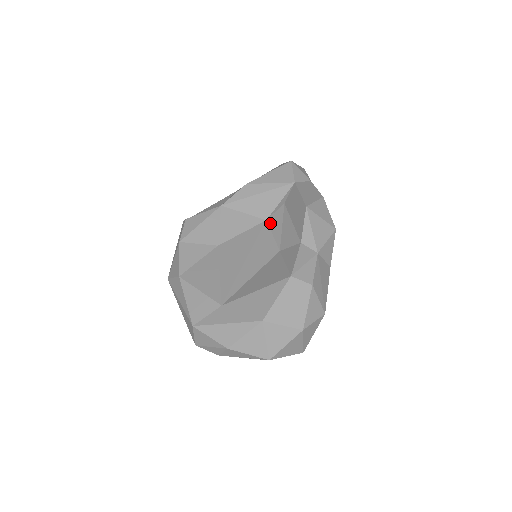
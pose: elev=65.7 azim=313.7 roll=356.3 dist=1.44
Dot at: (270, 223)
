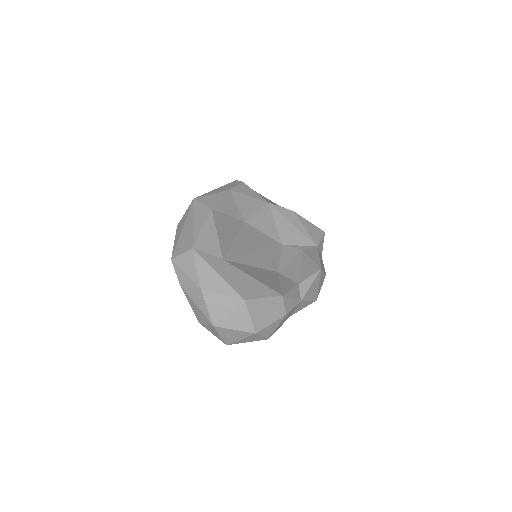
Dot at: (284, 249)
